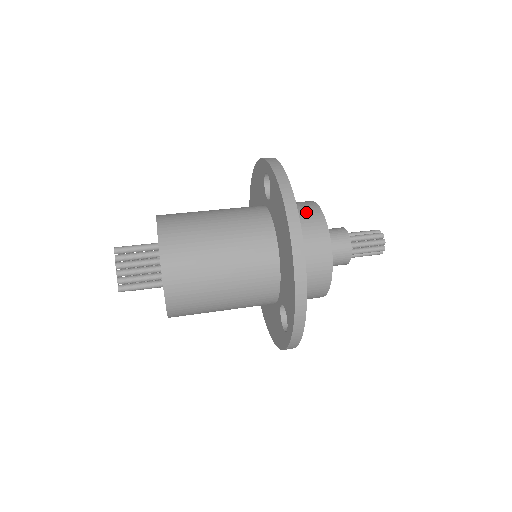
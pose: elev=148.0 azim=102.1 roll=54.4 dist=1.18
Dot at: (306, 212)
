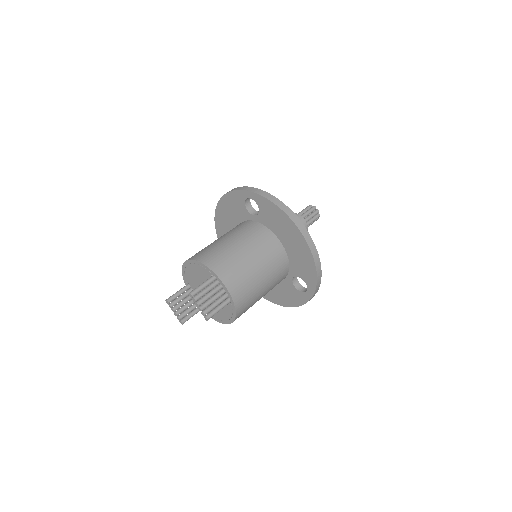
Dot at: occluded
